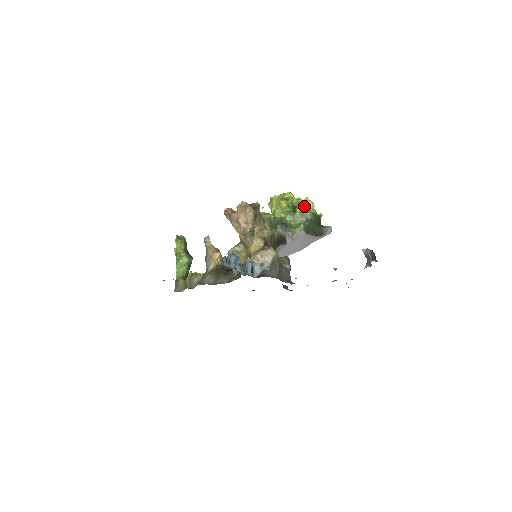
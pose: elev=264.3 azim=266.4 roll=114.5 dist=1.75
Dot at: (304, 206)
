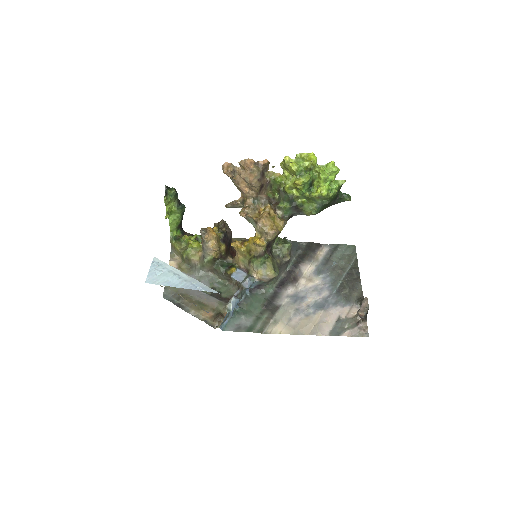
Dot at: (325, 179)
